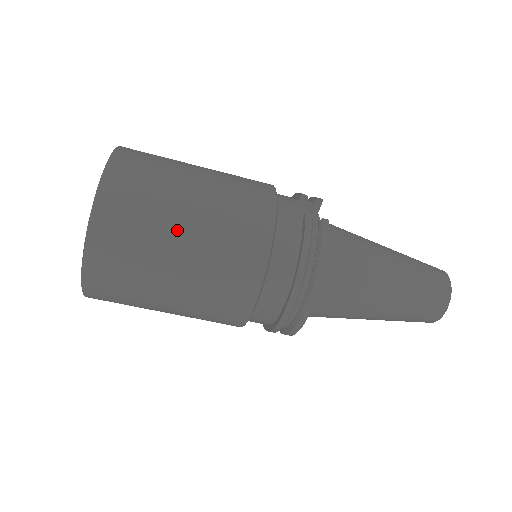
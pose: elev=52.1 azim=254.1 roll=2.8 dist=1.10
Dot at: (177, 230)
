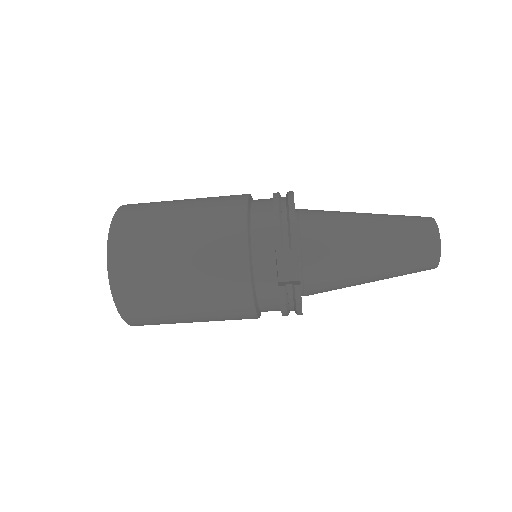
Dot at: (185, 319)
